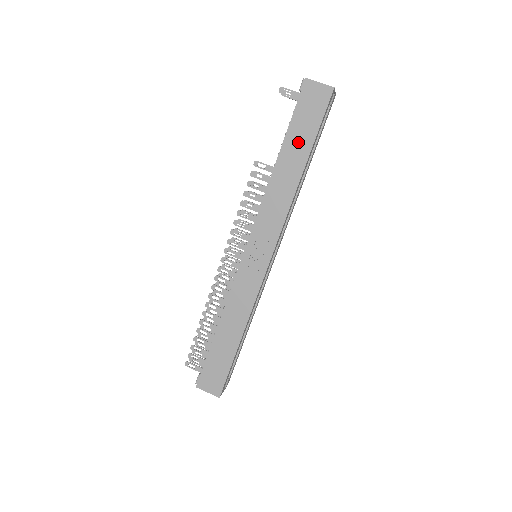
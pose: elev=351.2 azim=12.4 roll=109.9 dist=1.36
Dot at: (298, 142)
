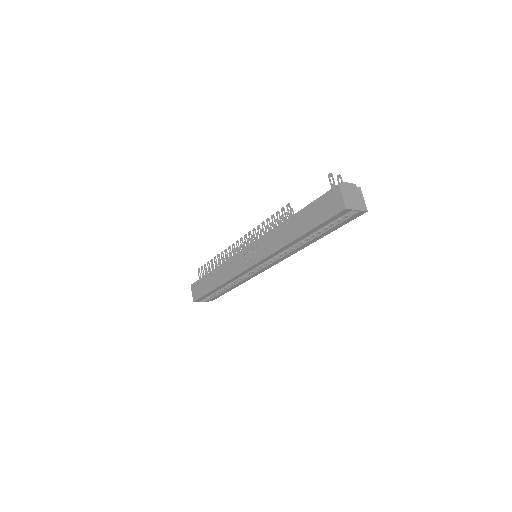
Dot at: (306, 219)
